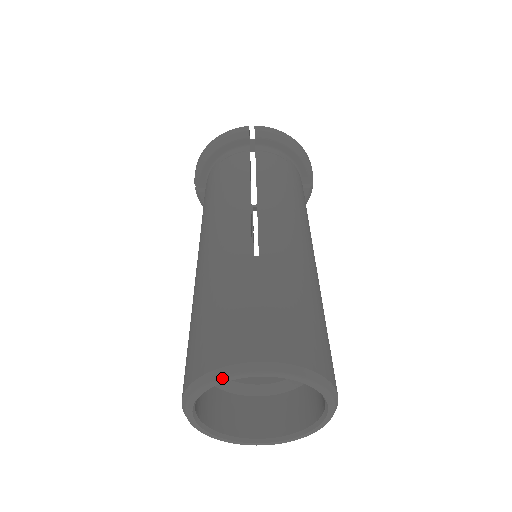
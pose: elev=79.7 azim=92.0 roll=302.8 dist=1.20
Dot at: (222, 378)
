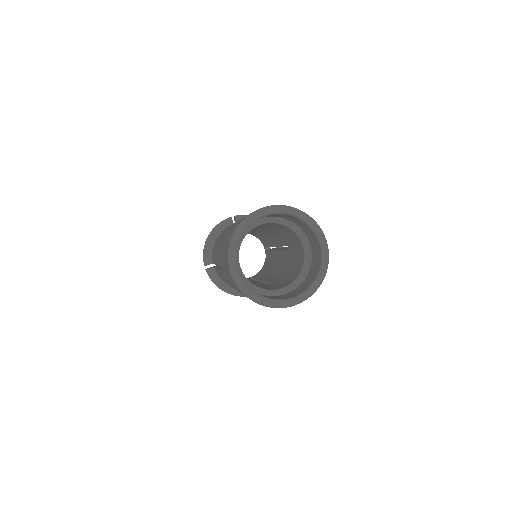
Dot at: (247, 220)
